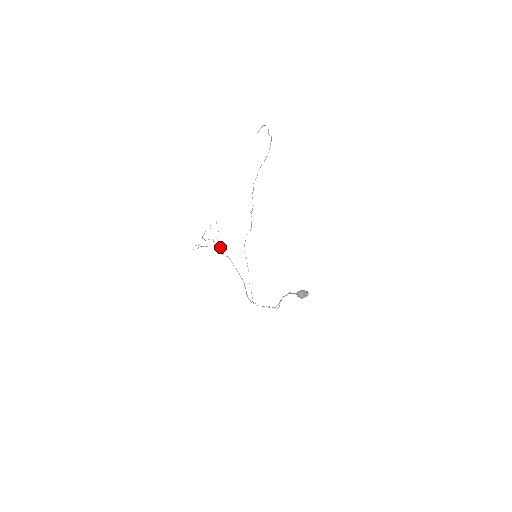
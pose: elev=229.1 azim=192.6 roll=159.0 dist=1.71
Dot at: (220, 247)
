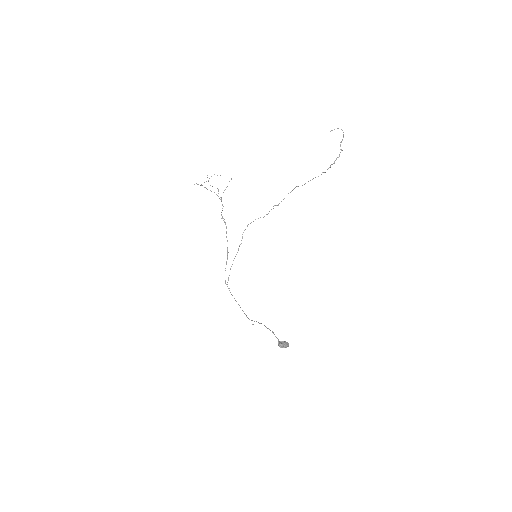
Dot at: (222, 205)
